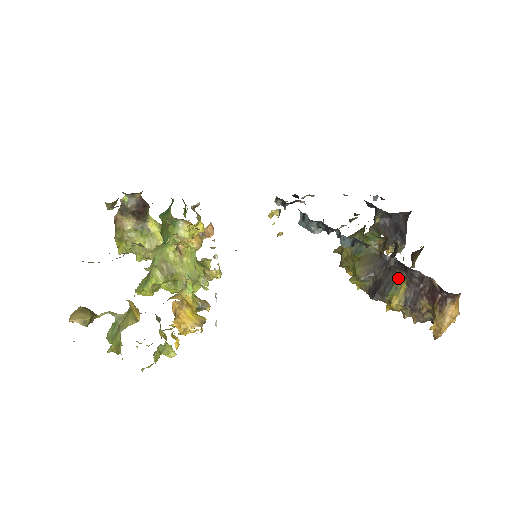
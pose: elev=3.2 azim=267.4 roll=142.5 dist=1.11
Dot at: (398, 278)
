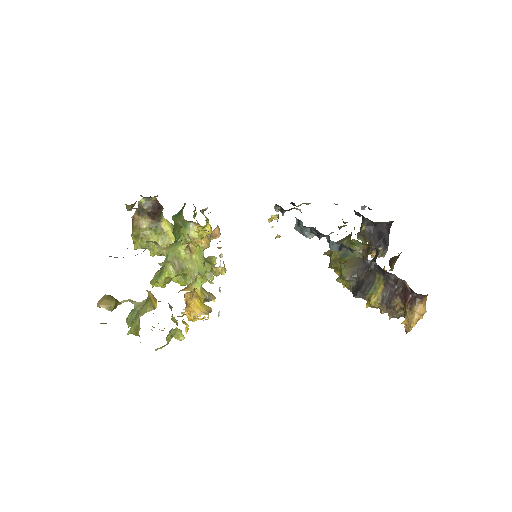
Dot at: (377, 279)
